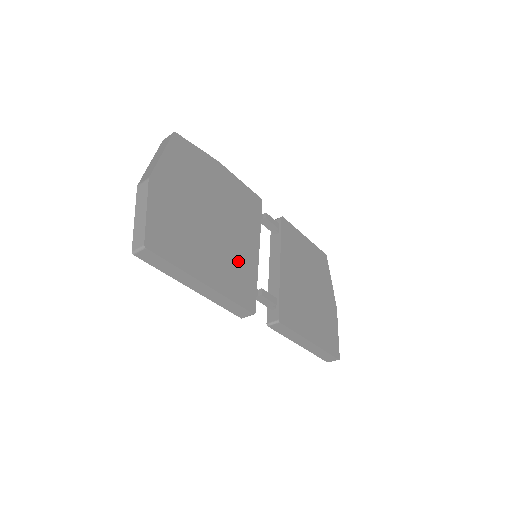
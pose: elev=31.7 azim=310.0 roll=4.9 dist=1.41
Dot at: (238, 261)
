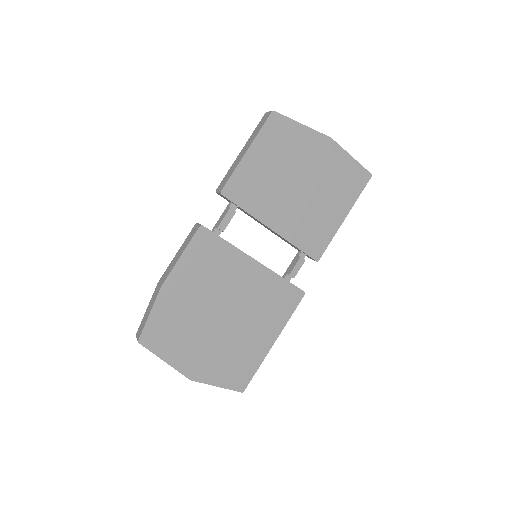
Dot at: (262, 297)
